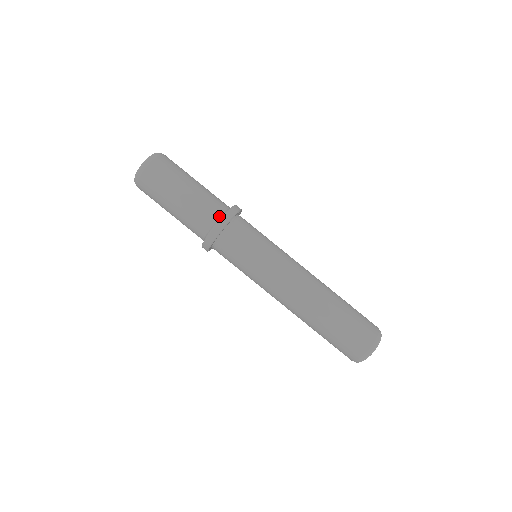
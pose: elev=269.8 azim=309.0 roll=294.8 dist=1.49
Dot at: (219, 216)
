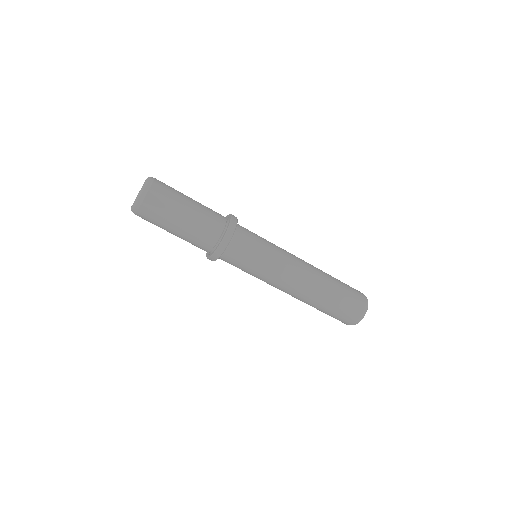
Dot at: (221, 232)
